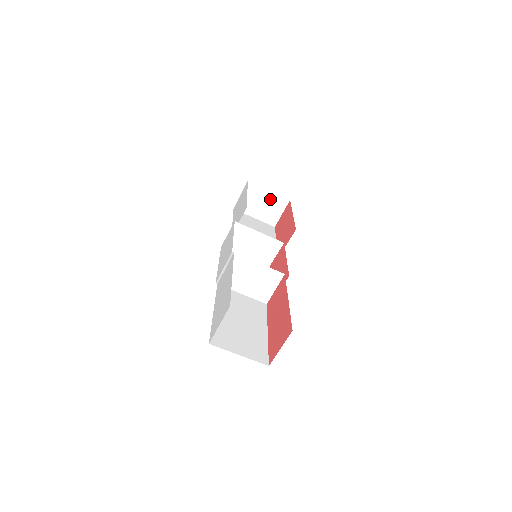
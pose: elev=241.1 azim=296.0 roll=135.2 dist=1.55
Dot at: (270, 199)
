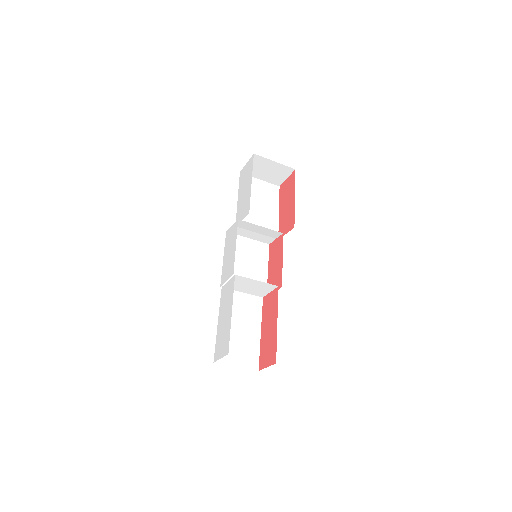
Dot at: (276, 167)
